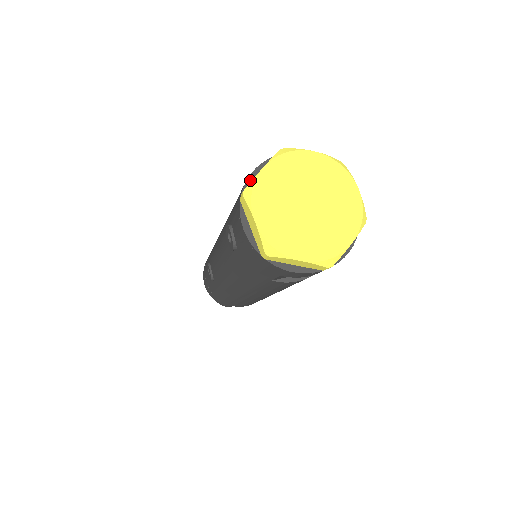
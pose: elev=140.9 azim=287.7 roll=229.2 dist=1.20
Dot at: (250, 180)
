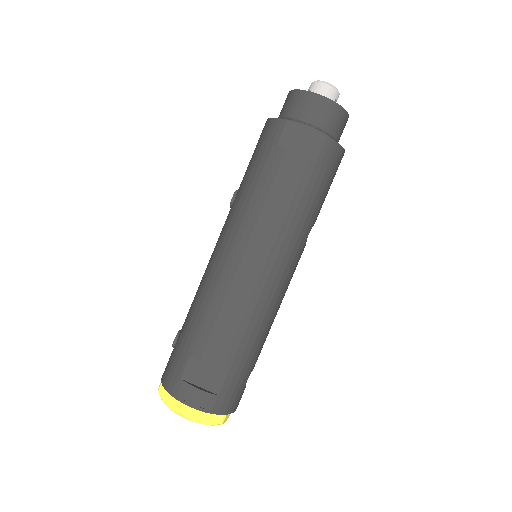
Dot at: (166, 389)
